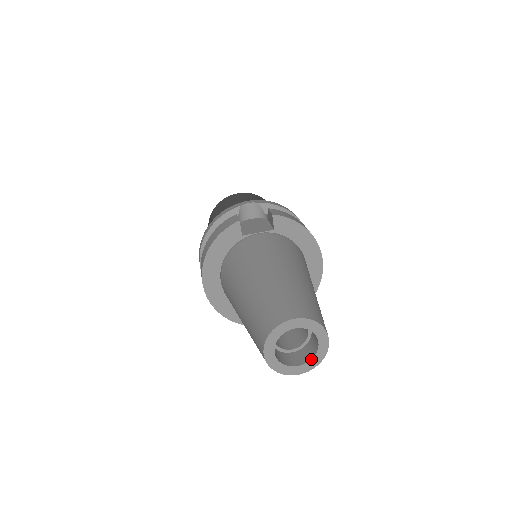
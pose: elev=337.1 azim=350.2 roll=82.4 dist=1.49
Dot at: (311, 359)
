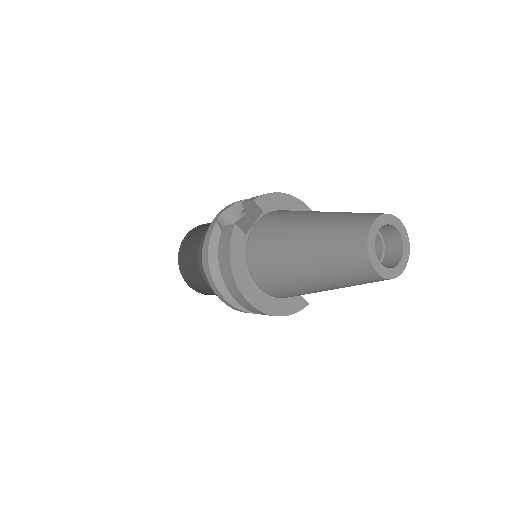
Dot at: (403, 248)
